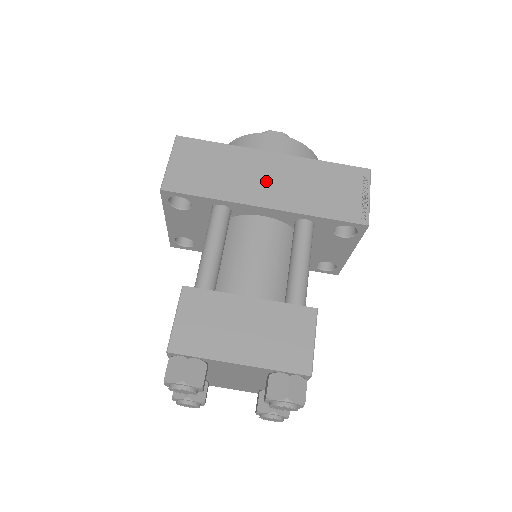
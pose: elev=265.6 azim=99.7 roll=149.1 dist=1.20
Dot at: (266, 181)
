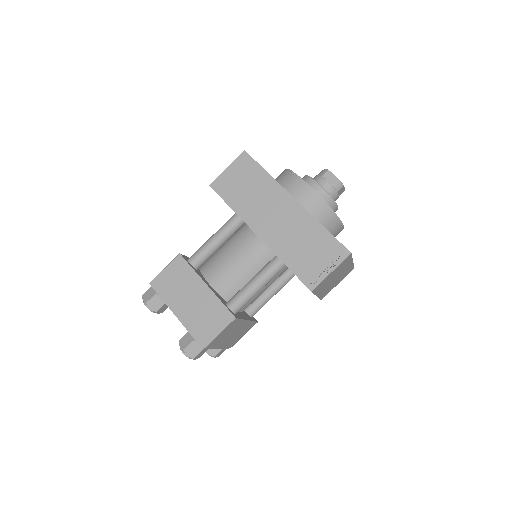
Dot at: (273, 217)
